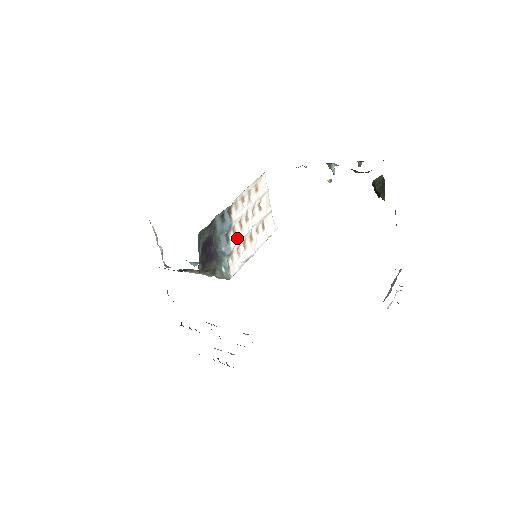
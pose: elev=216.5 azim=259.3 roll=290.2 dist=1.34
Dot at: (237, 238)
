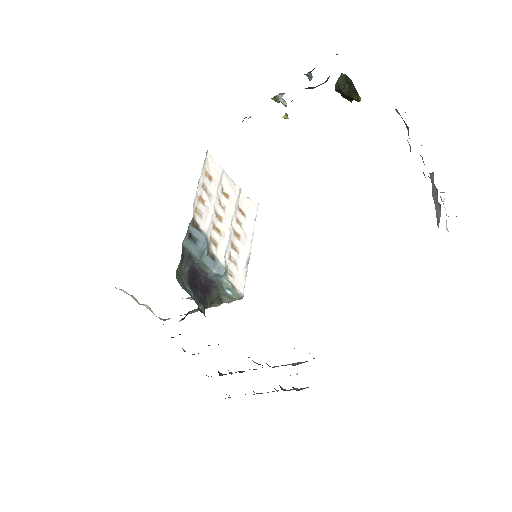
Dot at: (222, 247)
